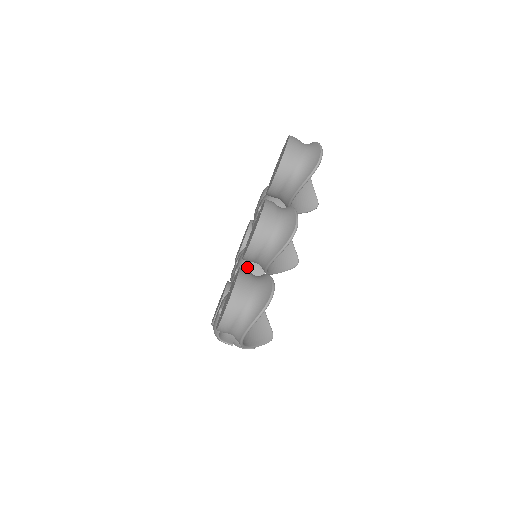
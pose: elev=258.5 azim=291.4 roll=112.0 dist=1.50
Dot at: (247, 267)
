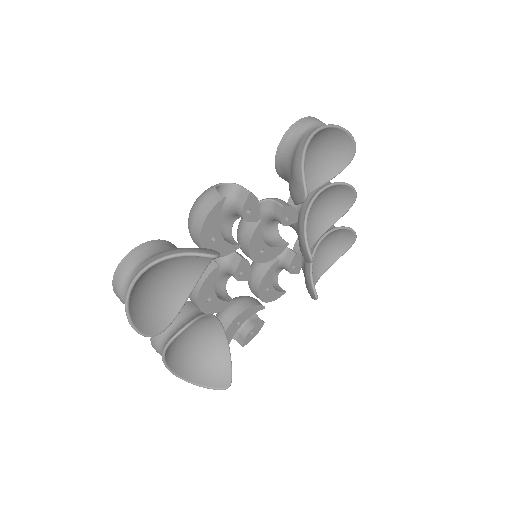
Dot at: occluded
